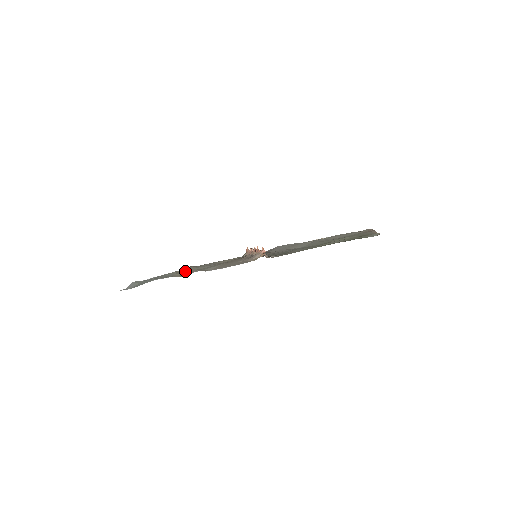
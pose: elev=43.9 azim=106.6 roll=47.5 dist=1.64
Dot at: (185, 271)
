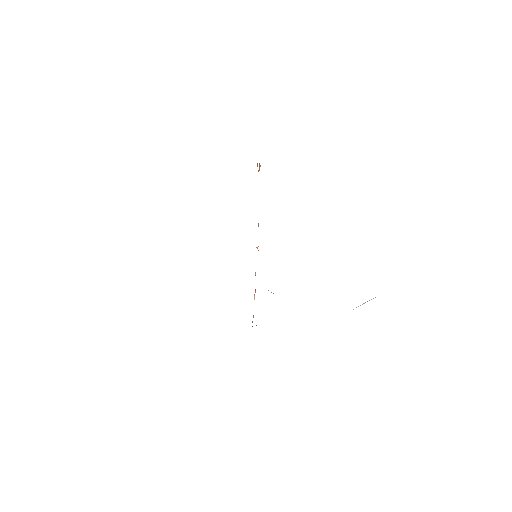
Dot at: occluded
